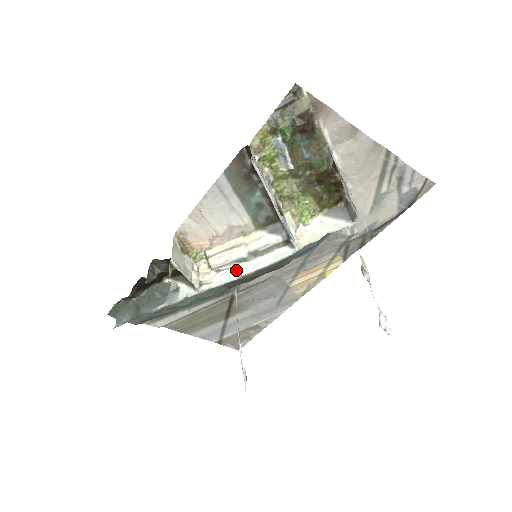
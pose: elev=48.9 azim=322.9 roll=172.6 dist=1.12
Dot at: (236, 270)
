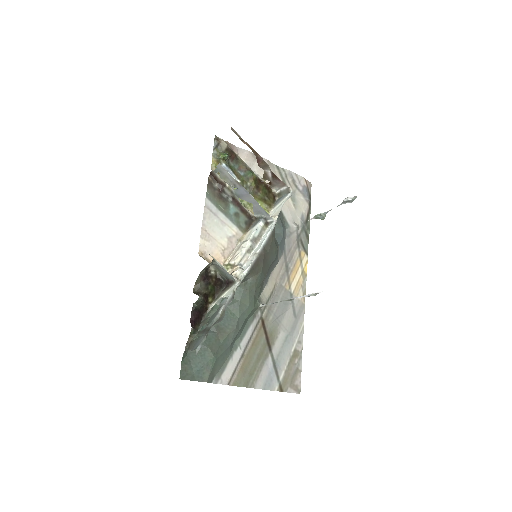
Dot at: (251, 256)
